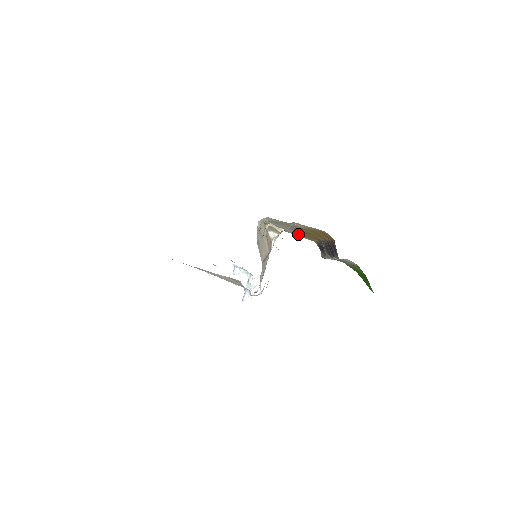
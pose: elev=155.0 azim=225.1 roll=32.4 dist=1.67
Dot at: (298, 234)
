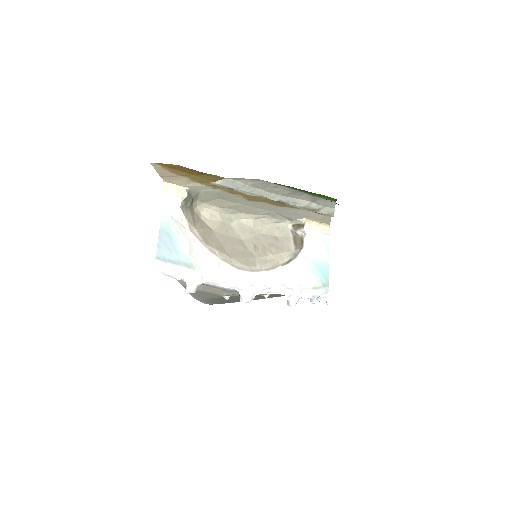
Dot at: (307, 211)
